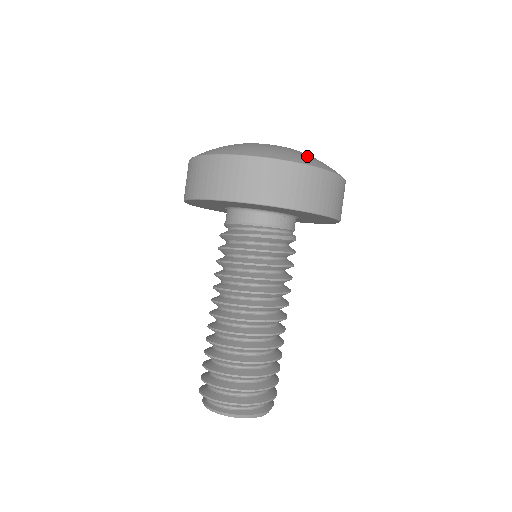
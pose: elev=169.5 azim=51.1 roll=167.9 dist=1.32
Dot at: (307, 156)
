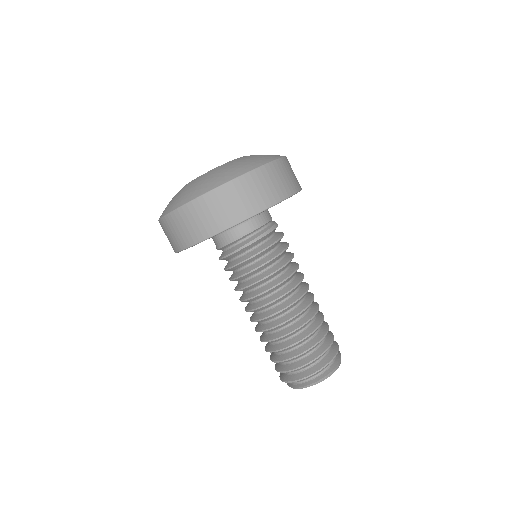
Dot at: (248, 160)
